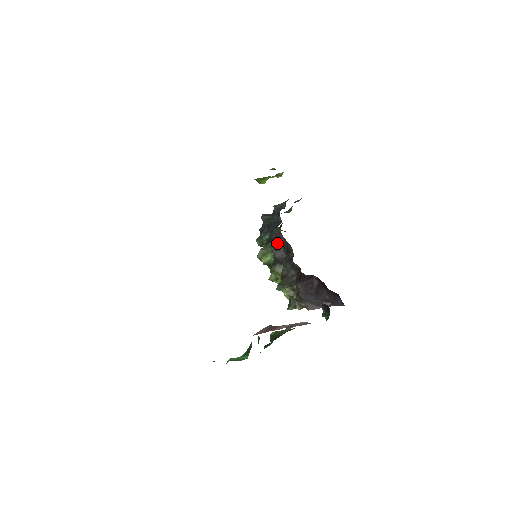
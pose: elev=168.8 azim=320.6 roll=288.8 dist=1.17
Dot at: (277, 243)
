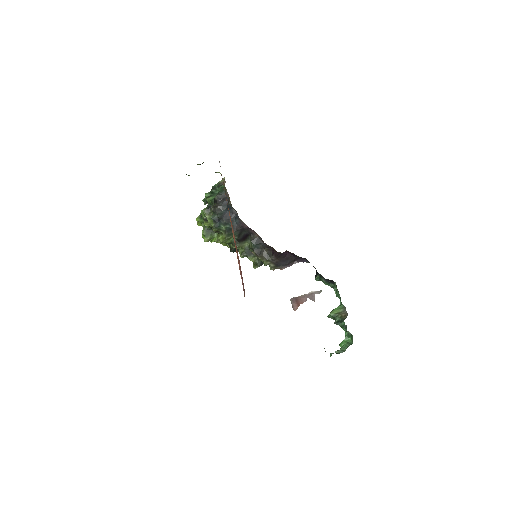
Dot at: (240, 230)
